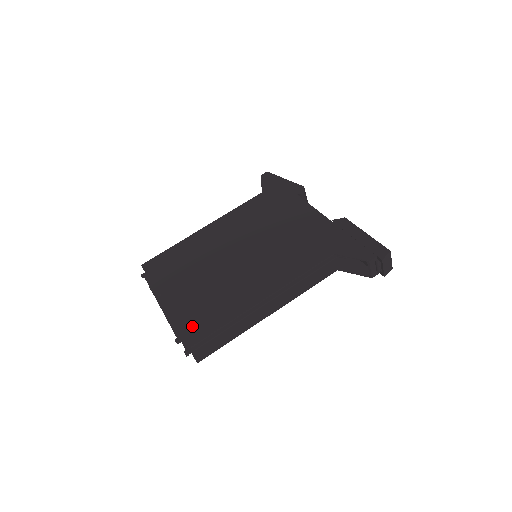
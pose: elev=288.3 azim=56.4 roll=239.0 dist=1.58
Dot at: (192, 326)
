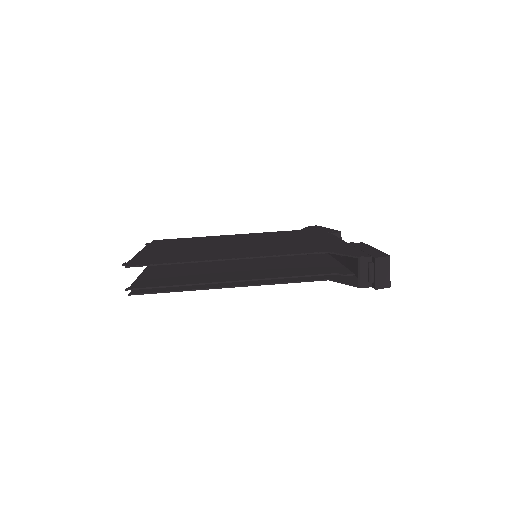
Dot at: (147, 260)
